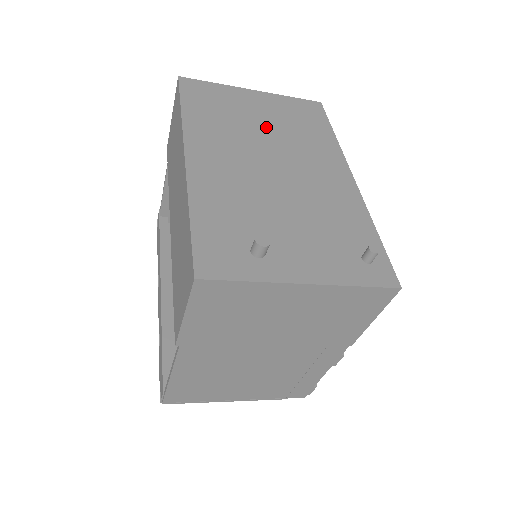
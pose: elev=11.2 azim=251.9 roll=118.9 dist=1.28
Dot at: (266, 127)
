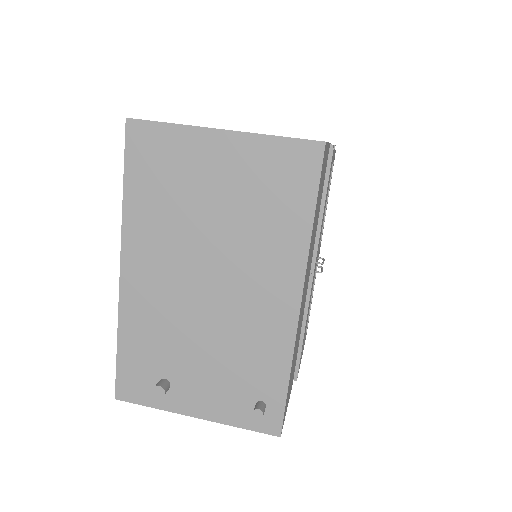
Dot at: (217, 215)
